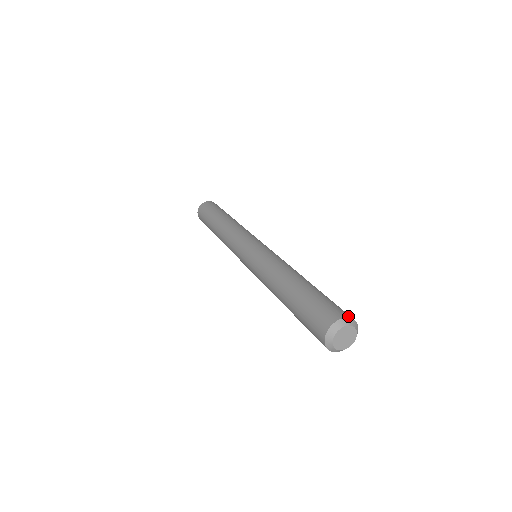
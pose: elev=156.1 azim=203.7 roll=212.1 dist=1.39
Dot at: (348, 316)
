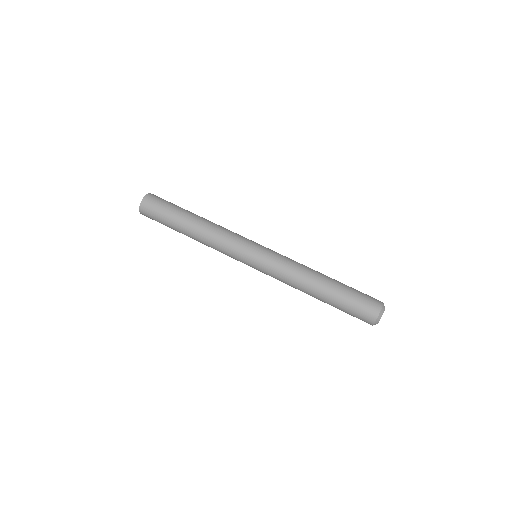
Dot at: (382, 303)
